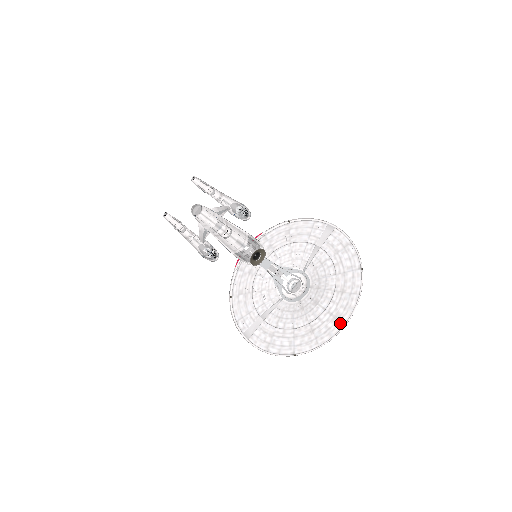
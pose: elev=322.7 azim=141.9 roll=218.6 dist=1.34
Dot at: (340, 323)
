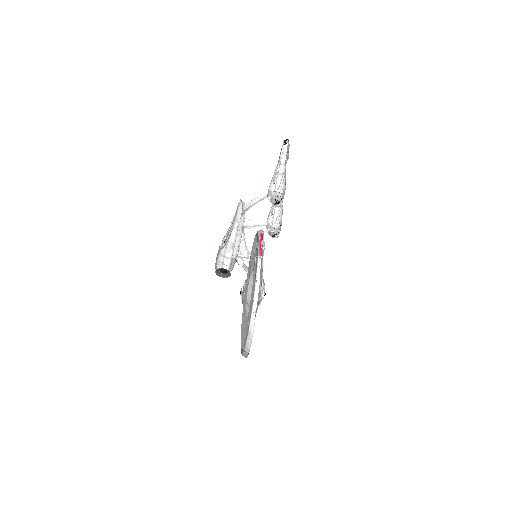
Dot at: occluded
